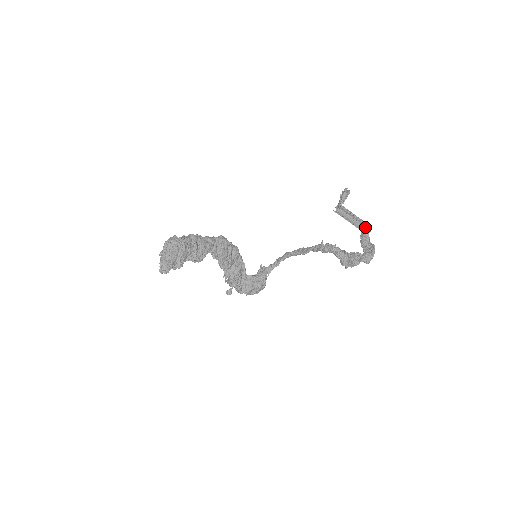
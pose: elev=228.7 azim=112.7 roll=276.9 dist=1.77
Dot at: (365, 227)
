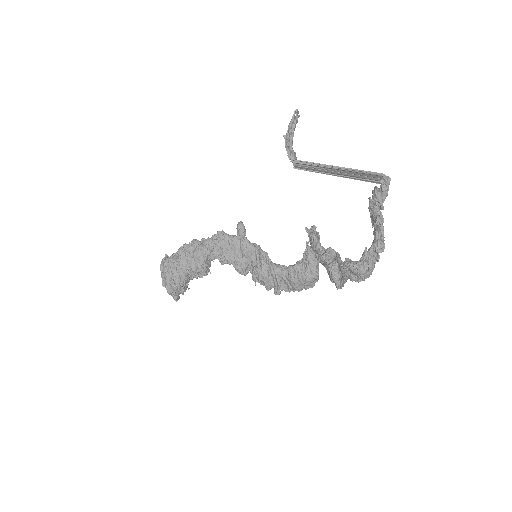
Dot at: (373, 176)
